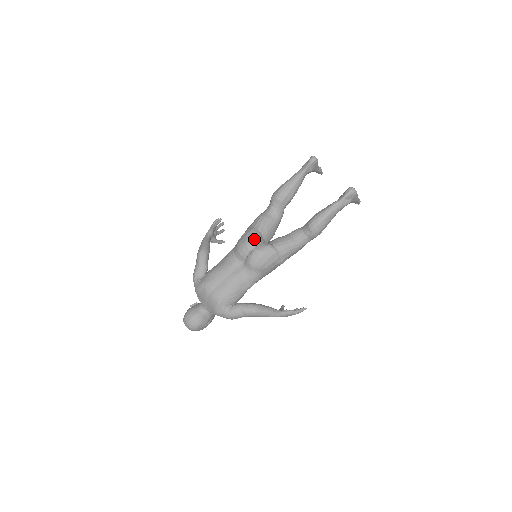
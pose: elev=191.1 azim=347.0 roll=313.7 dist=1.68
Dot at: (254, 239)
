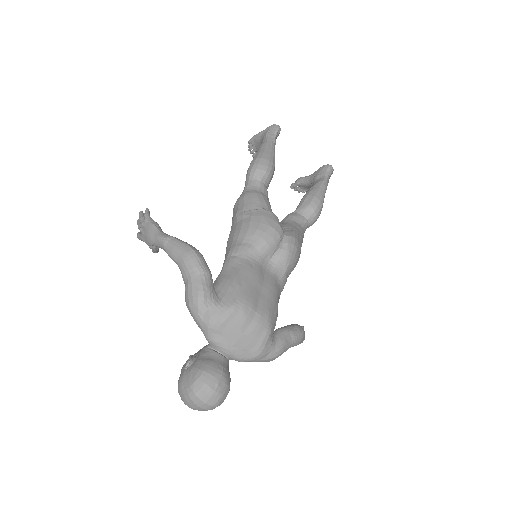
Dot at: (279, 222)
